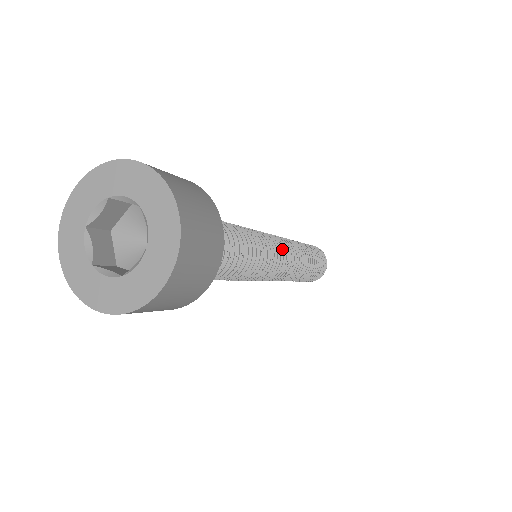
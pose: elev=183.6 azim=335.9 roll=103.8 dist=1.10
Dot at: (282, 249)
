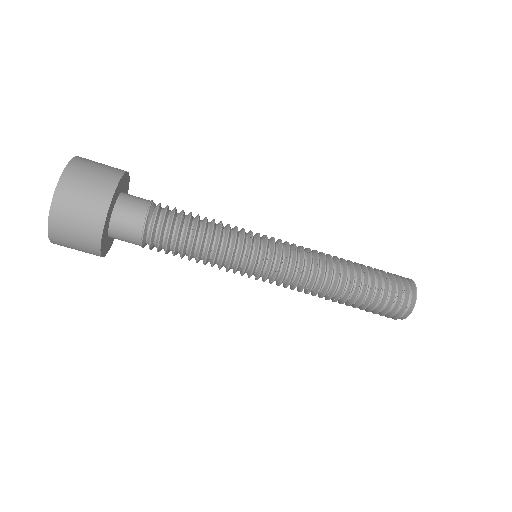
Dot at: (273, 237)
